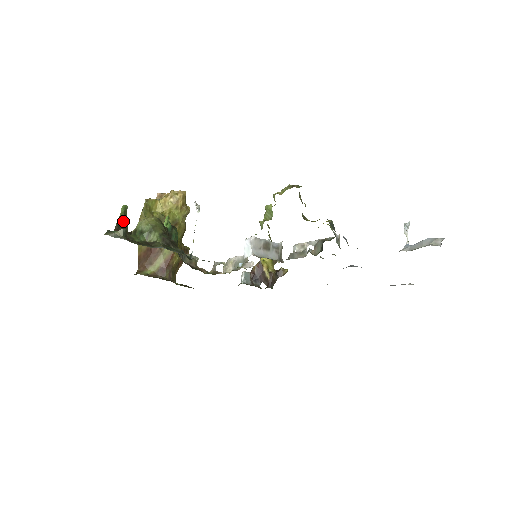
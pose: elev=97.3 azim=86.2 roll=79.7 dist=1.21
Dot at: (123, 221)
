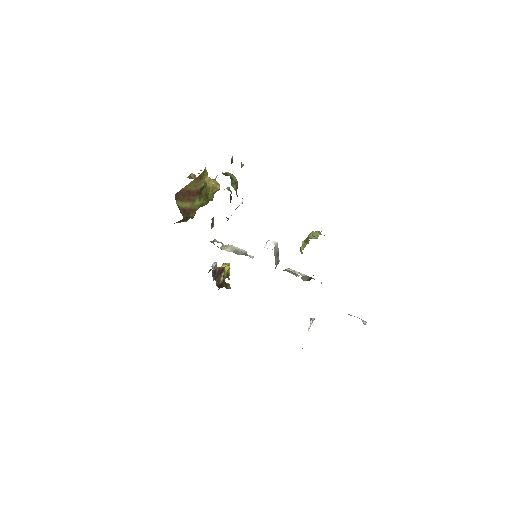
Dot at: (232, 162)
